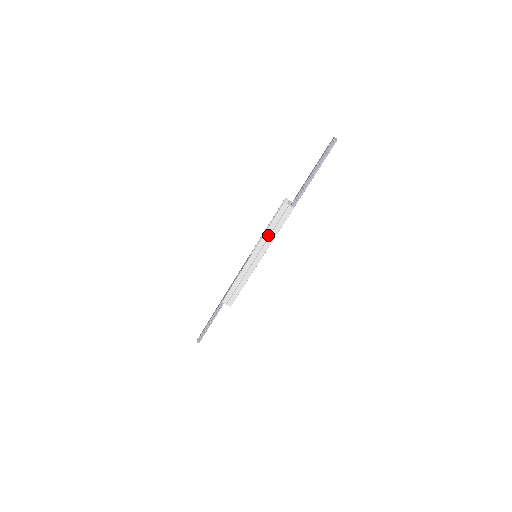
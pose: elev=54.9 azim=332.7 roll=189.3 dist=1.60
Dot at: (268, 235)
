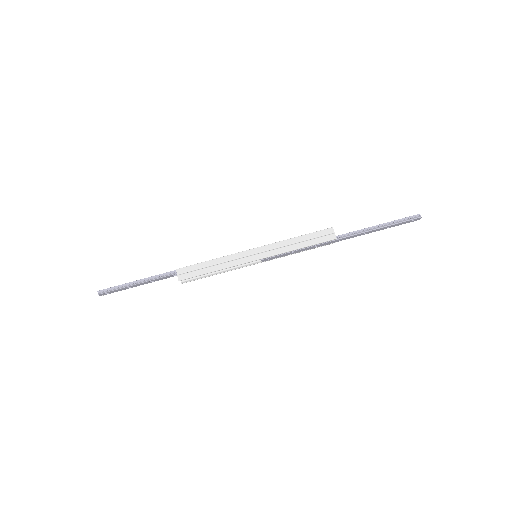
Dot at: (290, 243)
